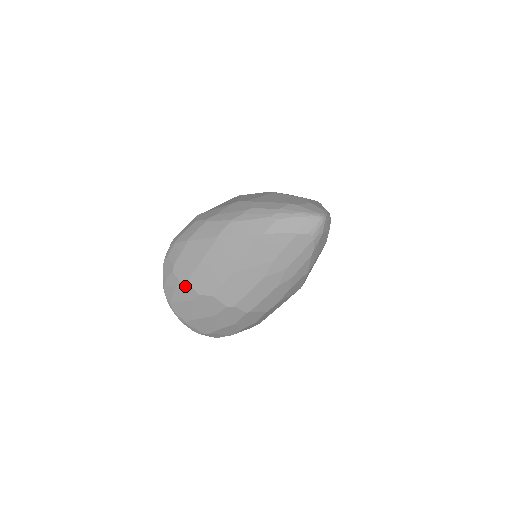
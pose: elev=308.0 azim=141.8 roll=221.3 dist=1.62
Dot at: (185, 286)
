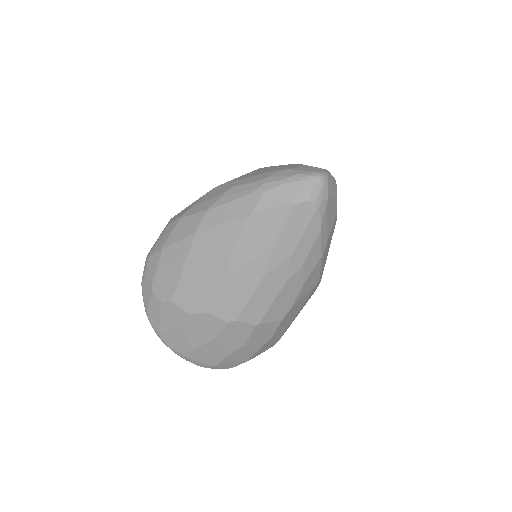
Dot at: (170, 308)
